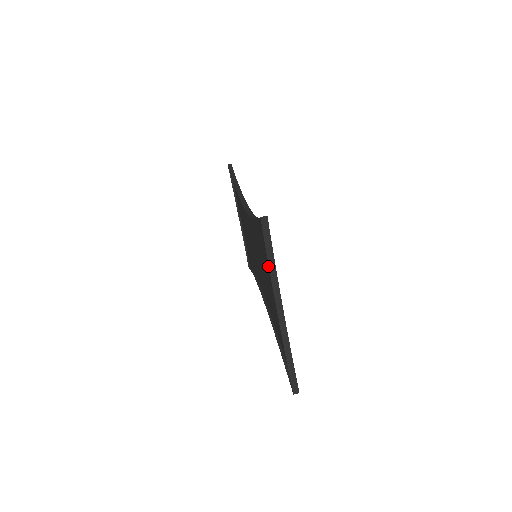
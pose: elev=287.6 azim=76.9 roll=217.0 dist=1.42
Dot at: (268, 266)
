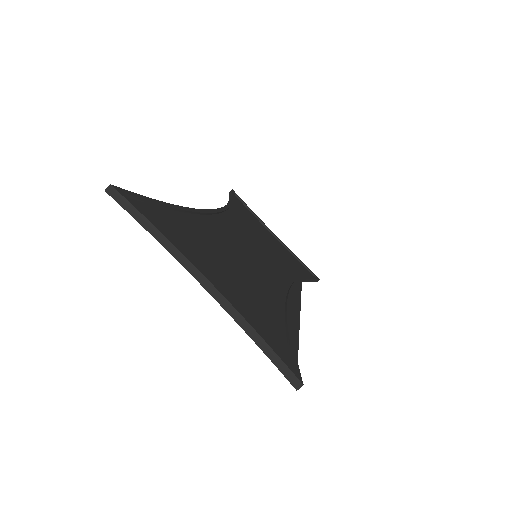
Dot at: (159, 242)
